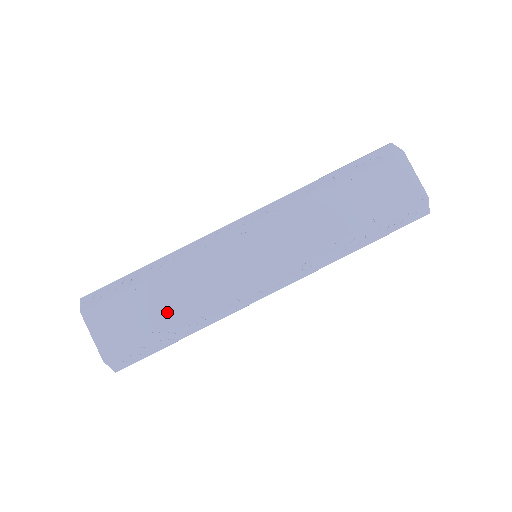
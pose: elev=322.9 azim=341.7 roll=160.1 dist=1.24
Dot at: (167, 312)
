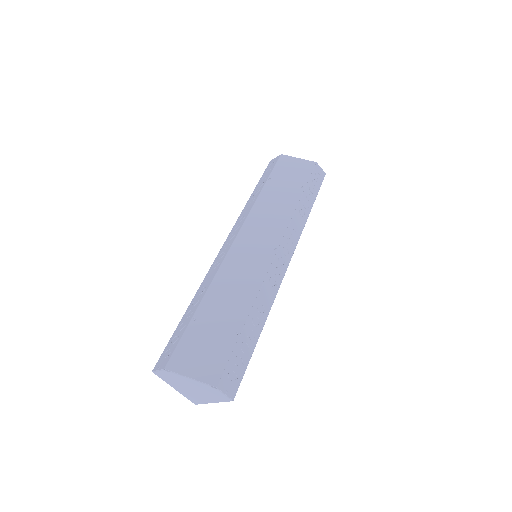
Dot at: (233, 316)
